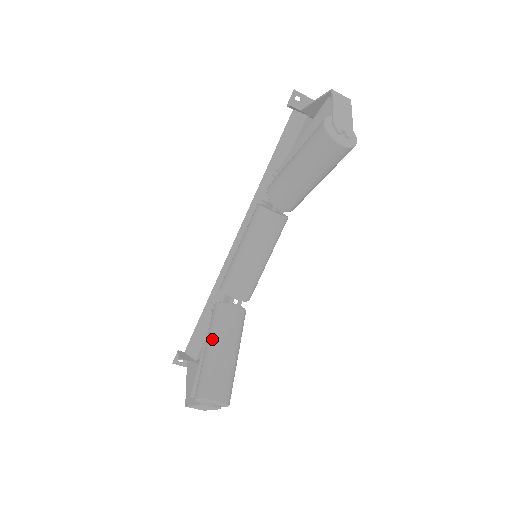
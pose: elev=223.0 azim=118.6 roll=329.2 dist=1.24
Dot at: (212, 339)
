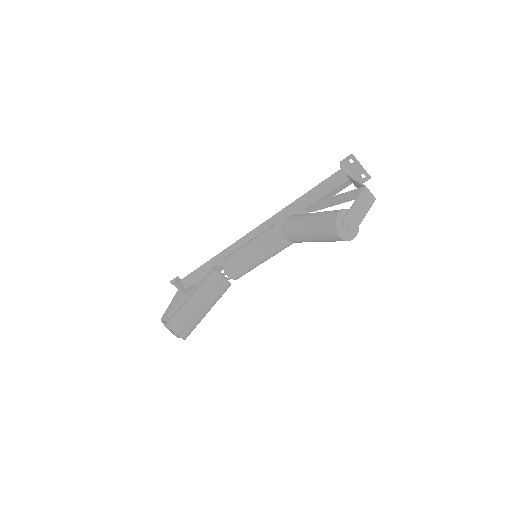
Dot at: (197, 293)
